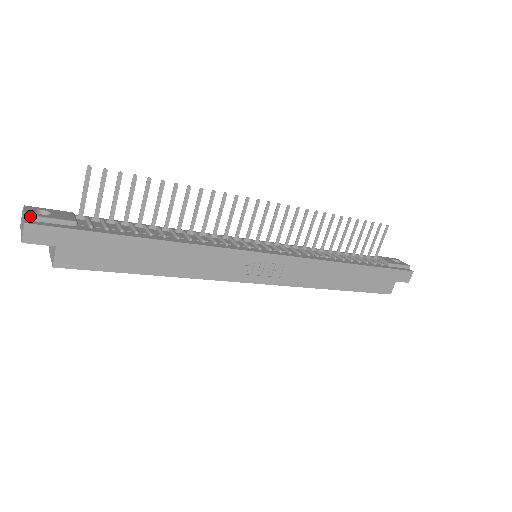
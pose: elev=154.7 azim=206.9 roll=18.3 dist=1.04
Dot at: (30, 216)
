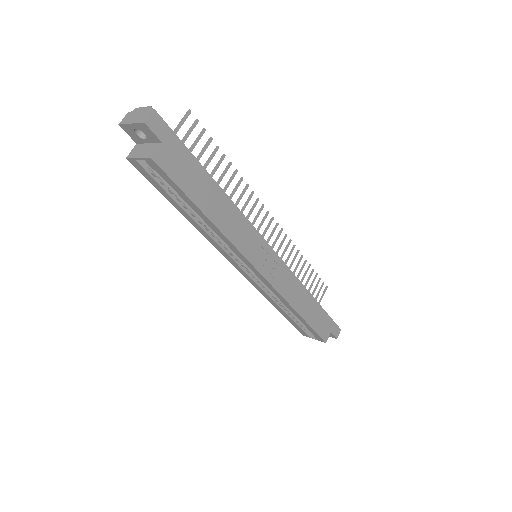
Dot at: (154, 110)
